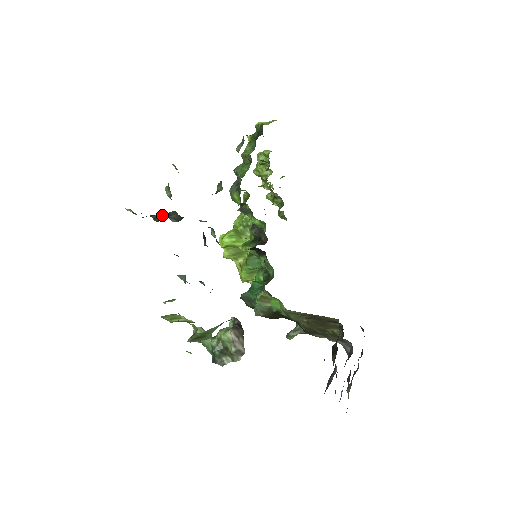
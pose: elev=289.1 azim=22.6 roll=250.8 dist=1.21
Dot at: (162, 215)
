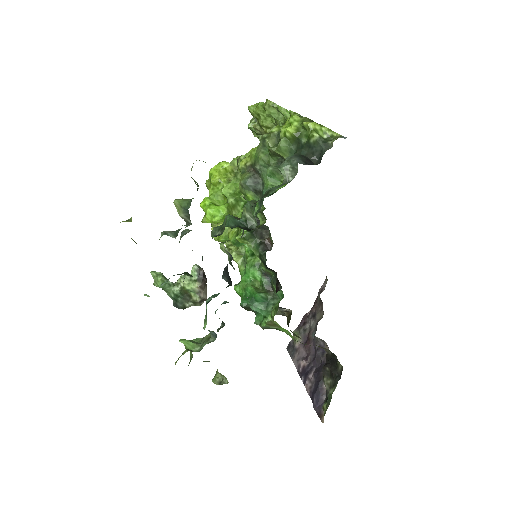
Dot at: occluded
